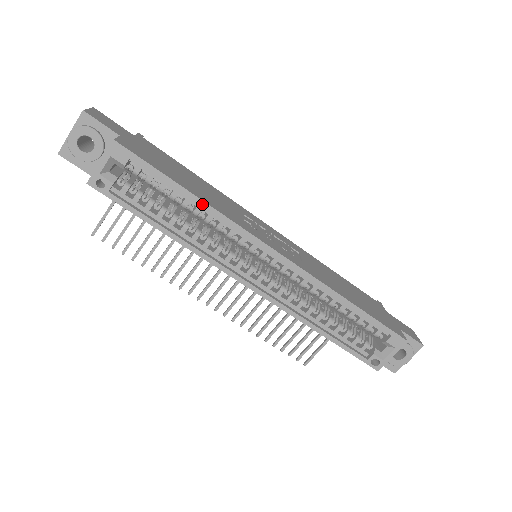
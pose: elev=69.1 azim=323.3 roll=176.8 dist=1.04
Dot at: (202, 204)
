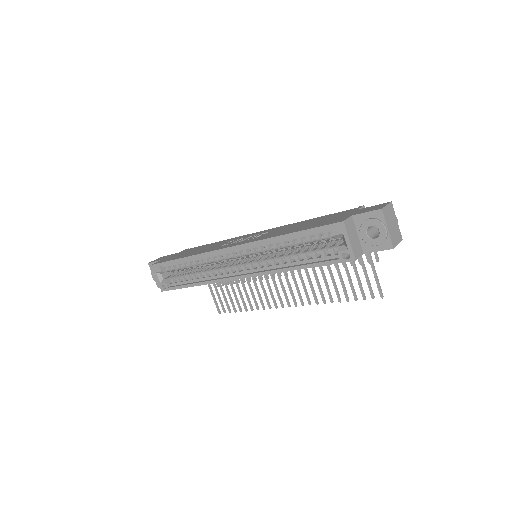
Dot at: (189, 258)
